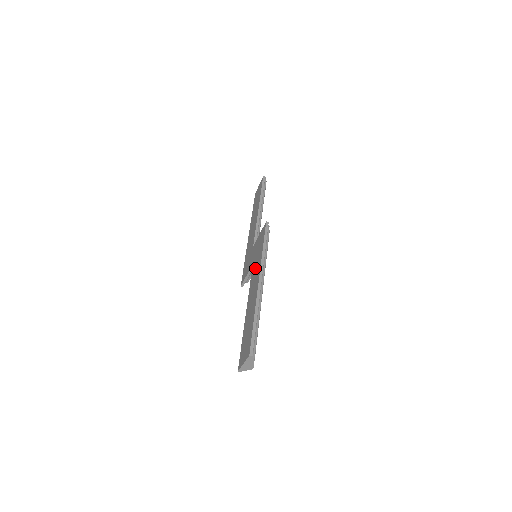
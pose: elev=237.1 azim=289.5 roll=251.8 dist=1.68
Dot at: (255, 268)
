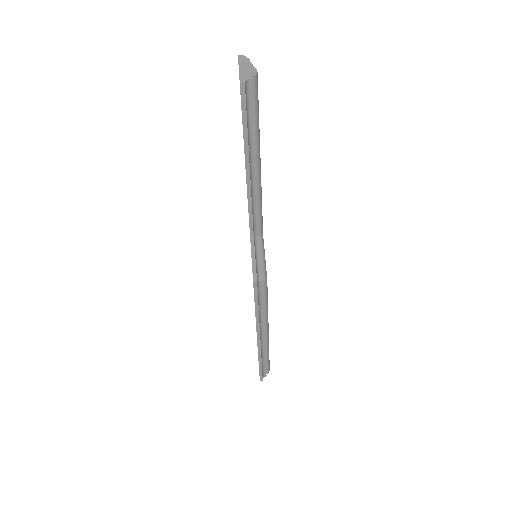
Dot at: occluded
